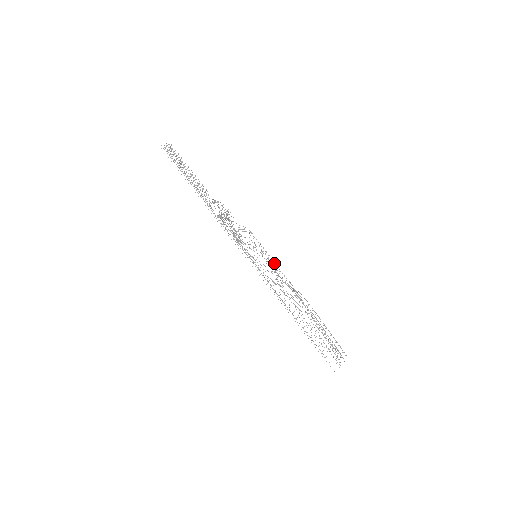
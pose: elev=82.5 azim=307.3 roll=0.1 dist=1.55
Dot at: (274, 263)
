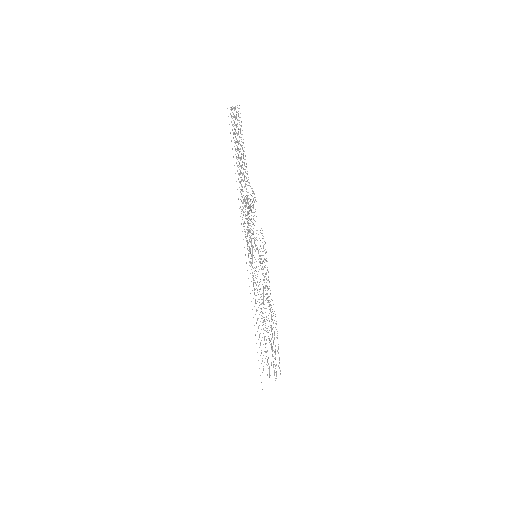
Dot at: occluded
